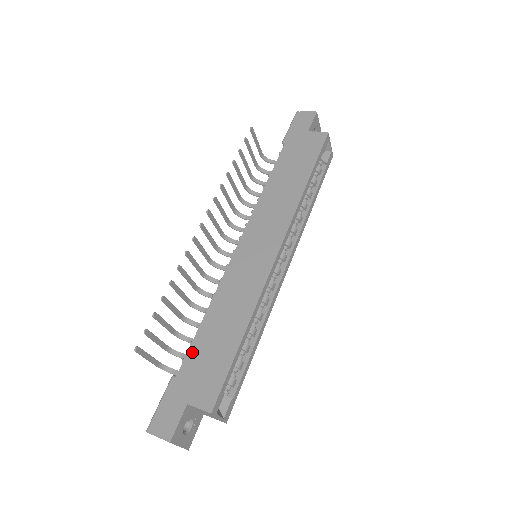
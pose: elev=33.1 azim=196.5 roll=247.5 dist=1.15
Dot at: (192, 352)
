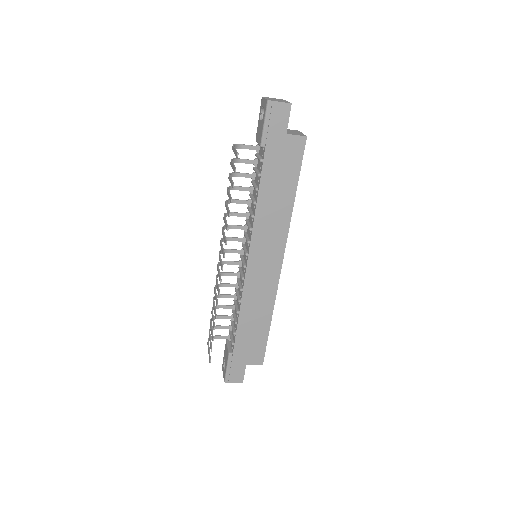
Dot at: (238, 340)
